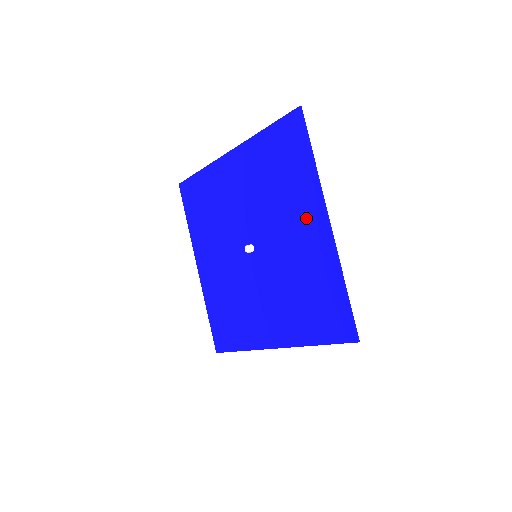
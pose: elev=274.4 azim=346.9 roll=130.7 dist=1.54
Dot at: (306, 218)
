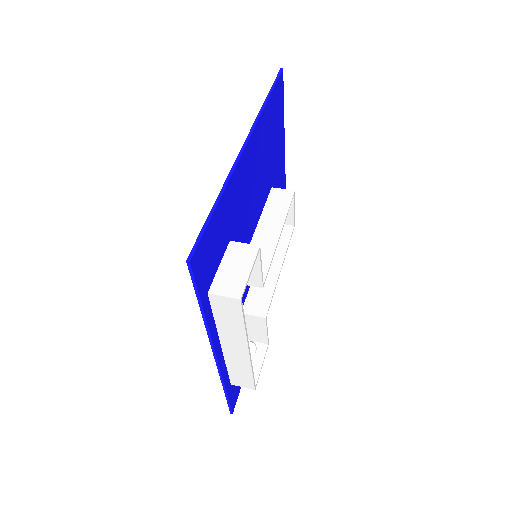
Dot at: occluded
